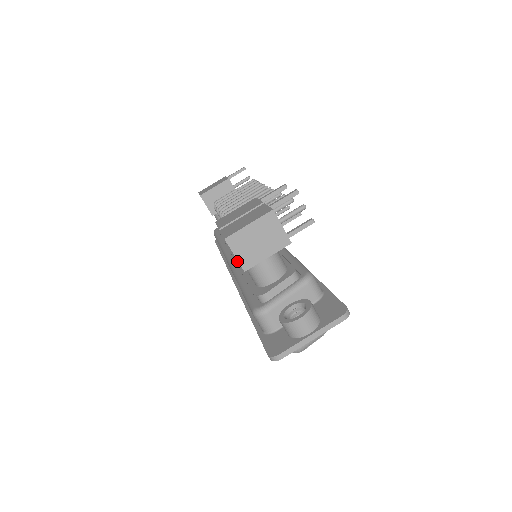
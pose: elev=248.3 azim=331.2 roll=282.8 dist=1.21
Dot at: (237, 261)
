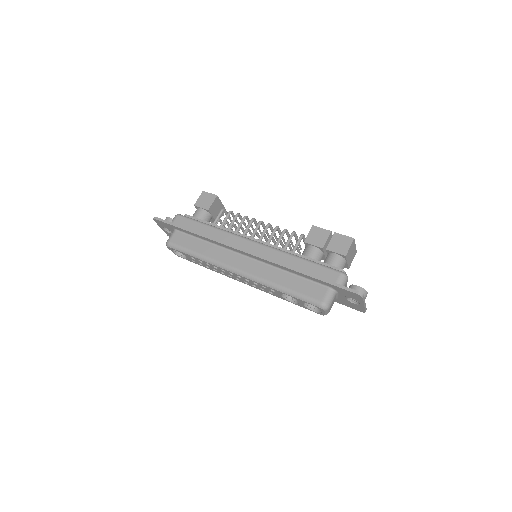
Dot at: occluded
